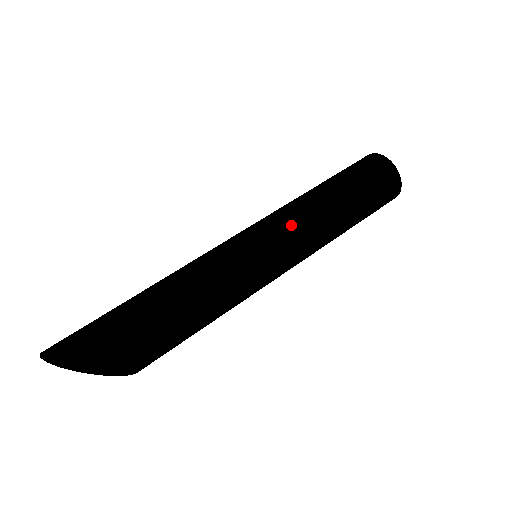
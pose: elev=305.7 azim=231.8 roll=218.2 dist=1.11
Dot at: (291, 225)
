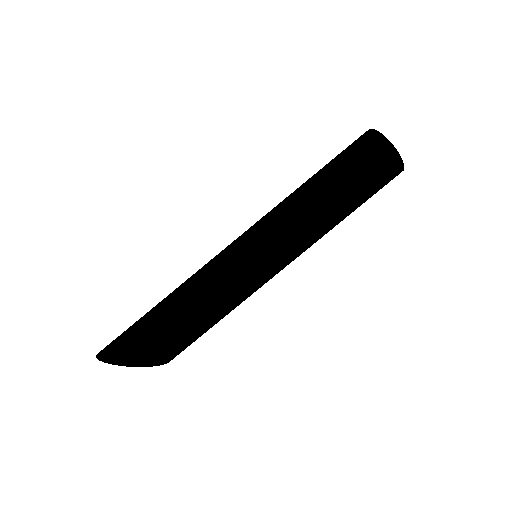
Dot at: (274, 223)
